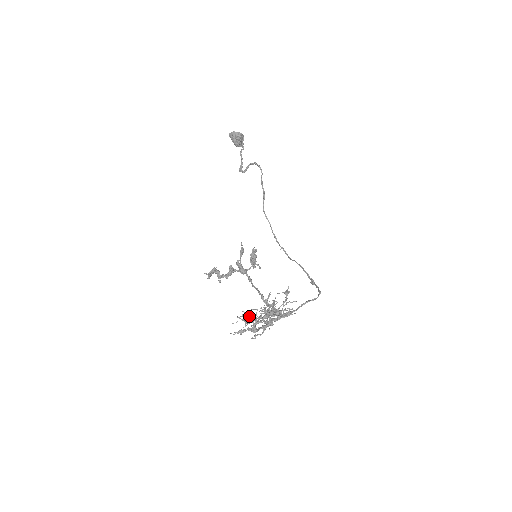
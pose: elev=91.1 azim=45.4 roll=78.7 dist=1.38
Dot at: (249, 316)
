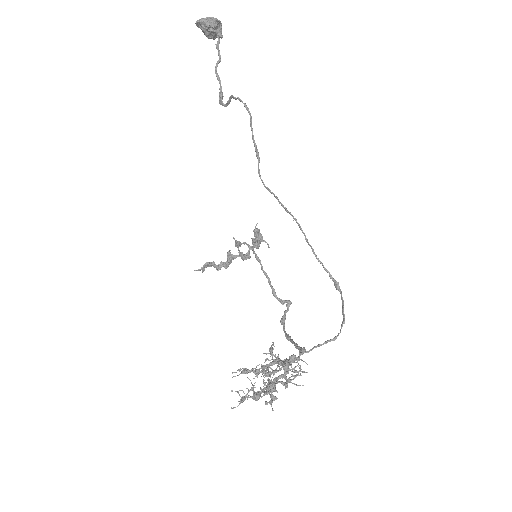
Dot at: occluded
